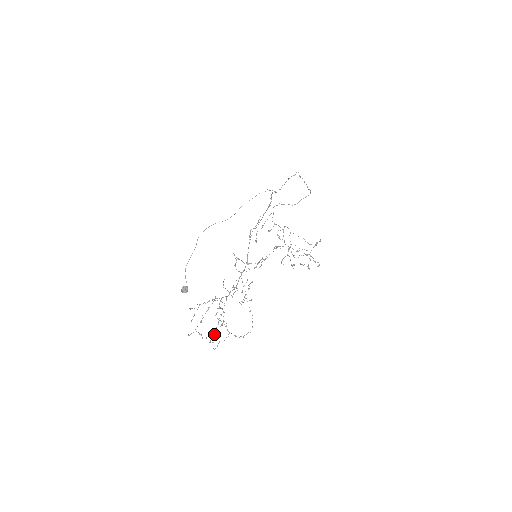
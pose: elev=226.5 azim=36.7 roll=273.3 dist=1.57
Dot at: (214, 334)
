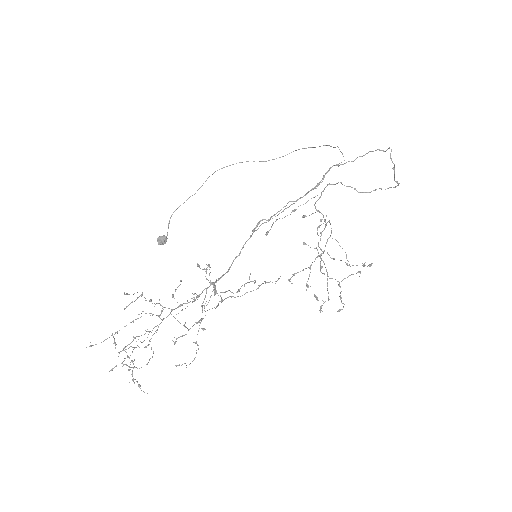
Dot at: occluded
